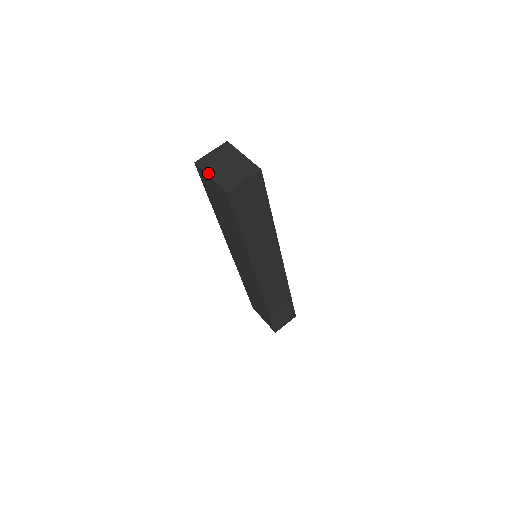
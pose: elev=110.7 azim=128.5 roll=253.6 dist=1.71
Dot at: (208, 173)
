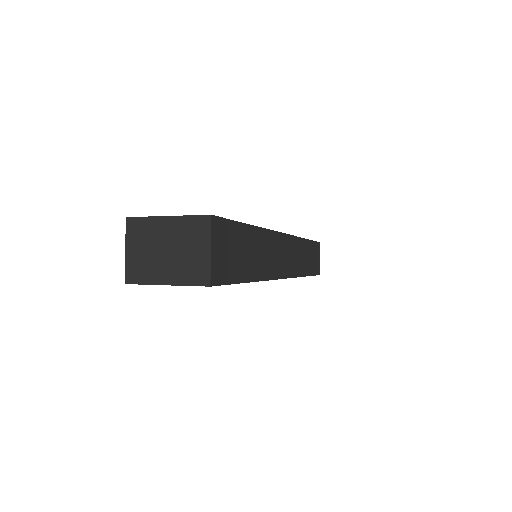
Dot at: (157, 282)
